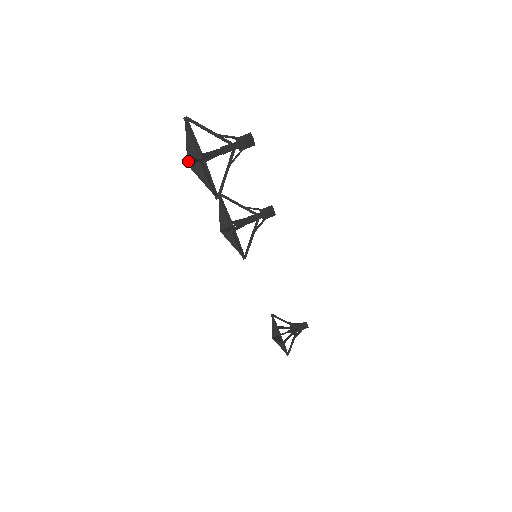
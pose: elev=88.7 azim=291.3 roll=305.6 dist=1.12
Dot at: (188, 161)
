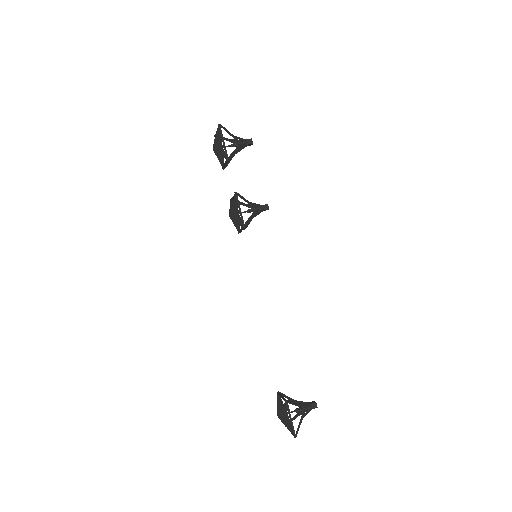
Dot at: (213, 148)
